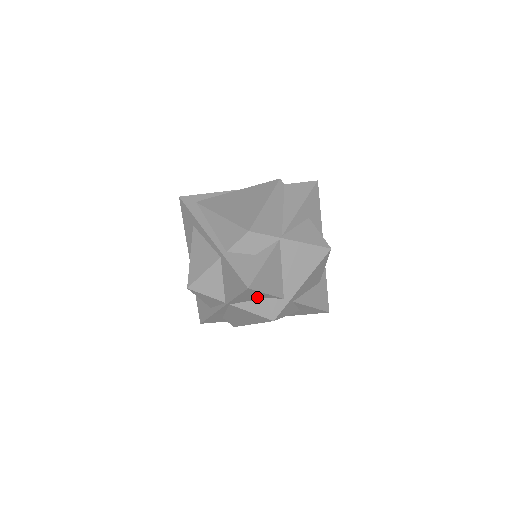
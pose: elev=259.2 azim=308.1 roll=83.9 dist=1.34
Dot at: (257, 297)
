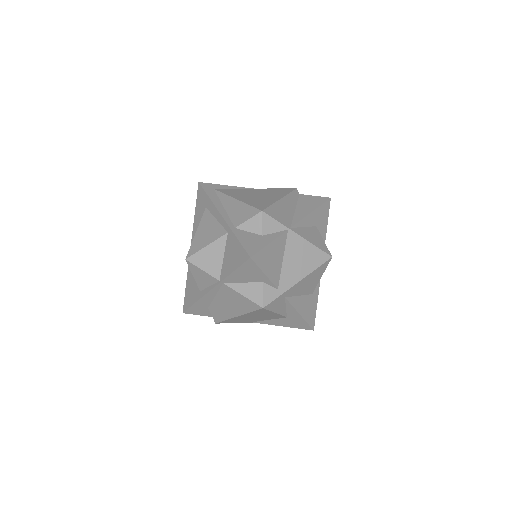
Dot at: (254, 278)
